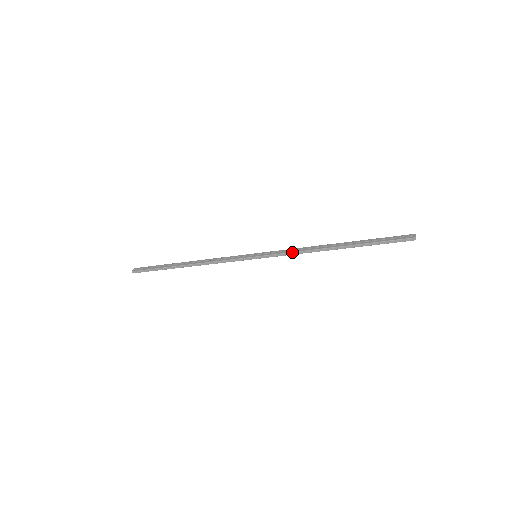
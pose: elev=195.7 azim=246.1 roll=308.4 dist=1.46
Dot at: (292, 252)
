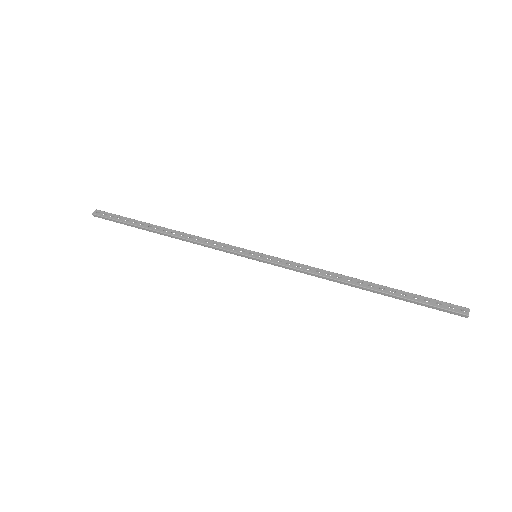
Dot at: (304, 271)
